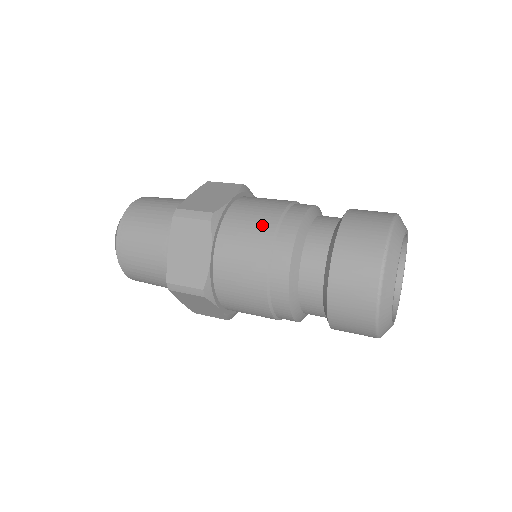
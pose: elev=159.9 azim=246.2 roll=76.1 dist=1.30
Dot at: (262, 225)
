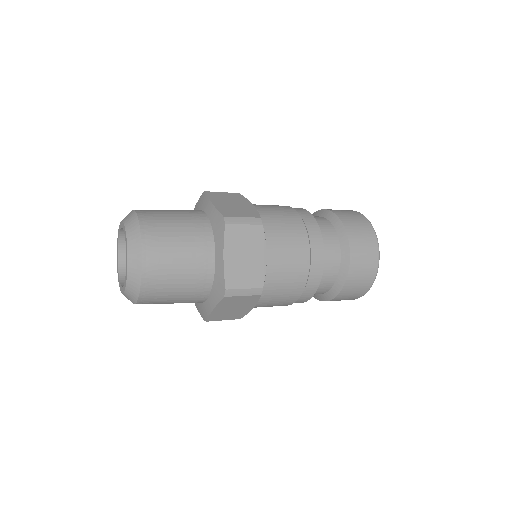
Dot at: occluded
